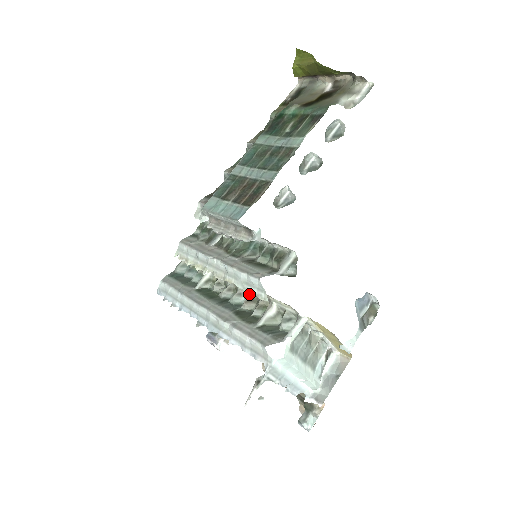
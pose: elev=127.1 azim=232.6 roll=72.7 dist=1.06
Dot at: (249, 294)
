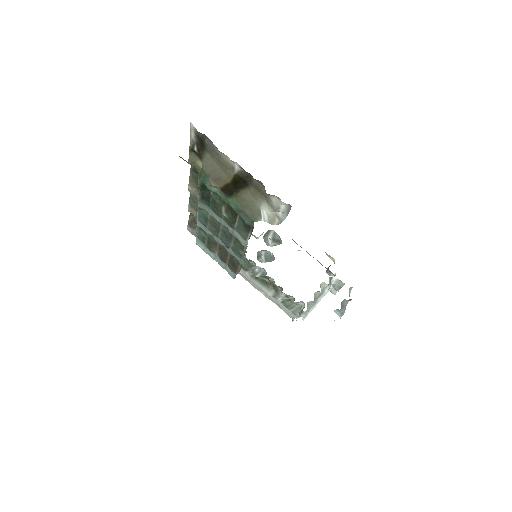
Dot at: occluded
